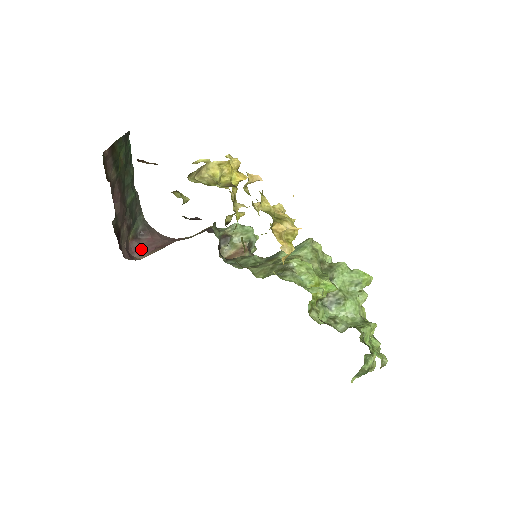
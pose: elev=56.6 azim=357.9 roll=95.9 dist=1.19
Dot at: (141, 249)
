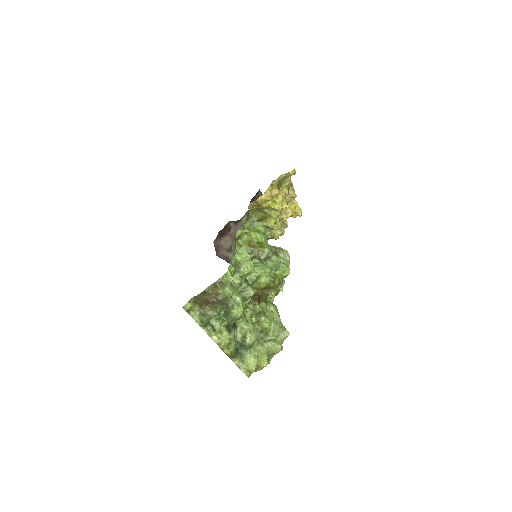
Dot at: (223, 259)
